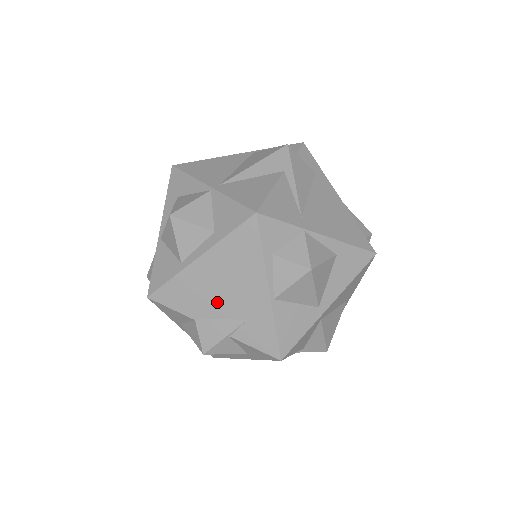
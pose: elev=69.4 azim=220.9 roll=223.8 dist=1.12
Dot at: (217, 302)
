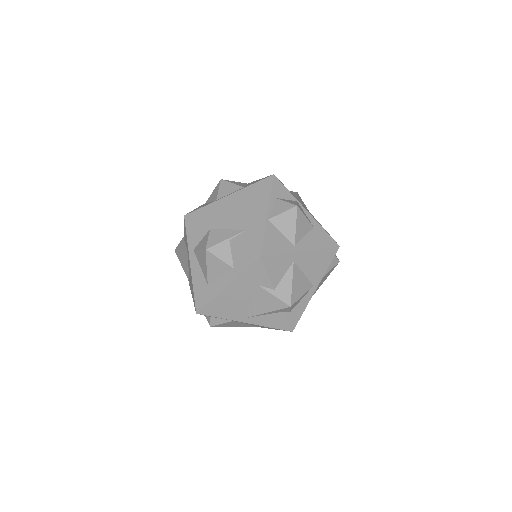
Dot at: (230, 219)
